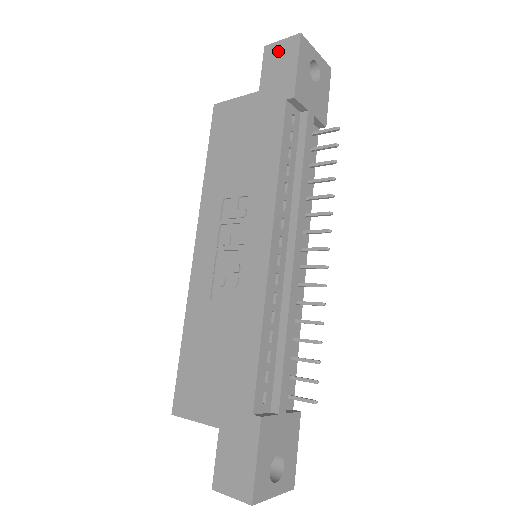
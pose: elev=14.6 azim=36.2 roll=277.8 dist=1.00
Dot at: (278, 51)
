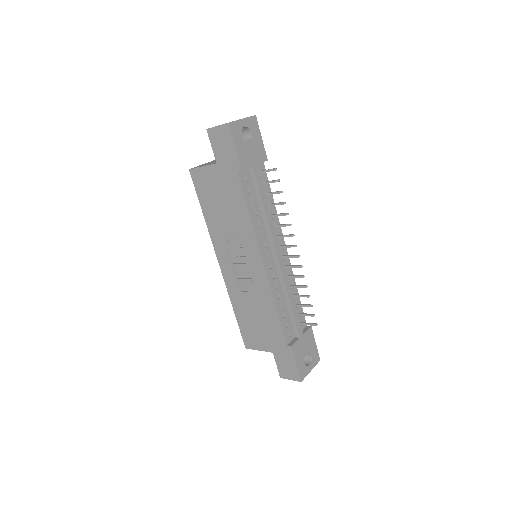
Dot at: (218, 135)
